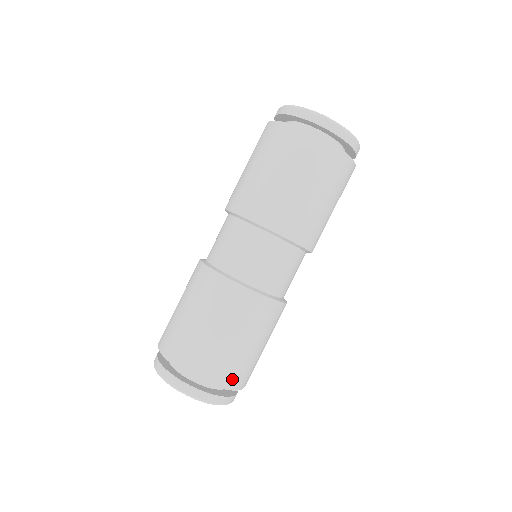
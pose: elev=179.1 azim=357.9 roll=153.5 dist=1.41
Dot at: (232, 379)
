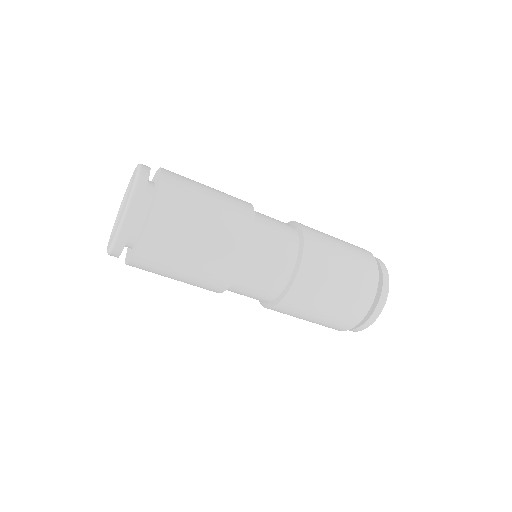
Dot at: (165, 210)
